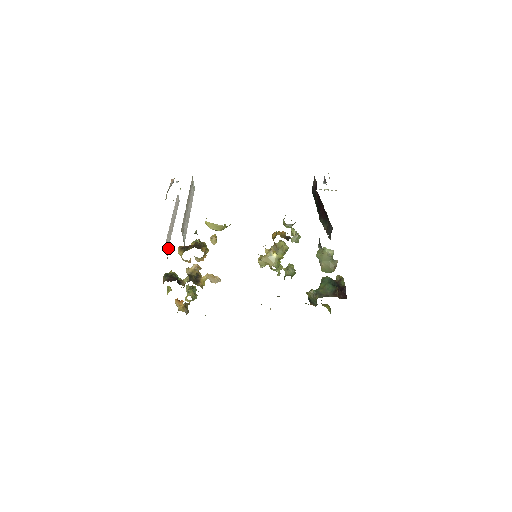
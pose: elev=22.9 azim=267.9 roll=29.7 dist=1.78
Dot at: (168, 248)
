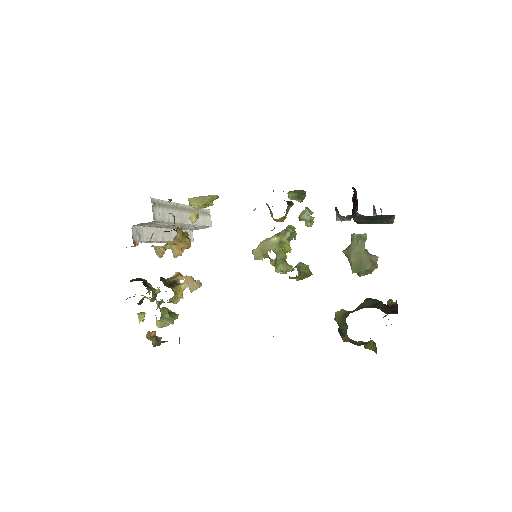
Dot at: (142, 240)
